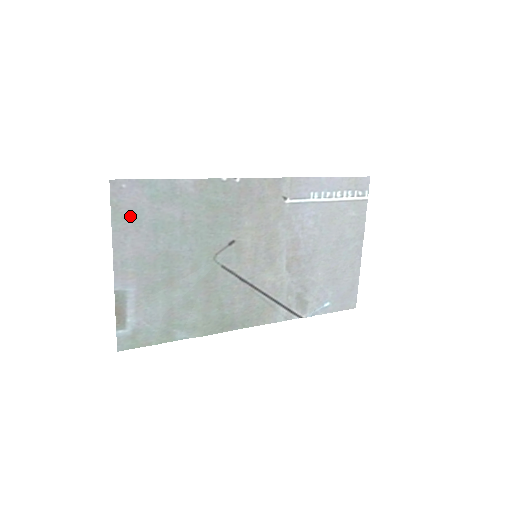
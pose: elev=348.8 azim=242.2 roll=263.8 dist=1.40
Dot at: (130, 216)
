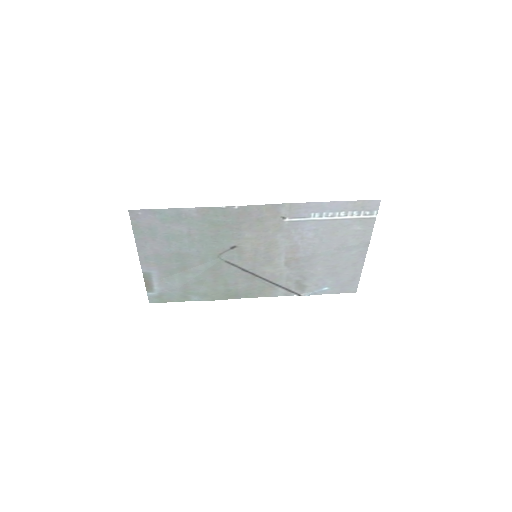
Dot at: (147, 231)
